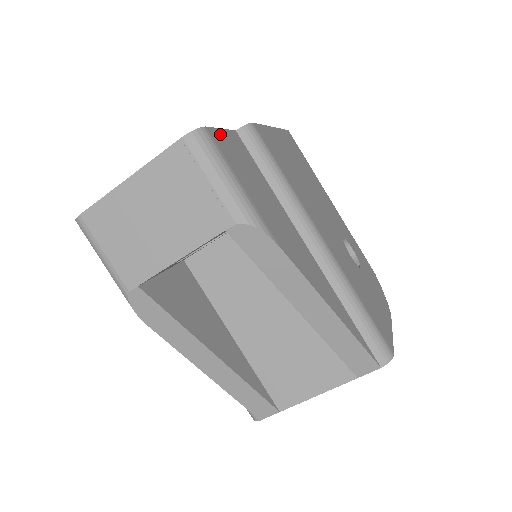
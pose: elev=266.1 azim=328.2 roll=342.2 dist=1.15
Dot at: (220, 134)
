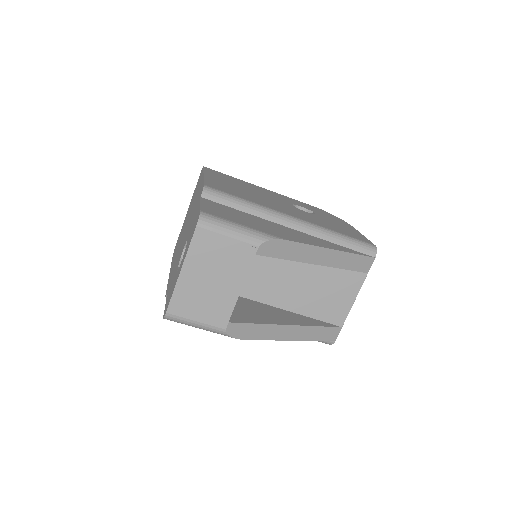
Dot at: (205, 208)
